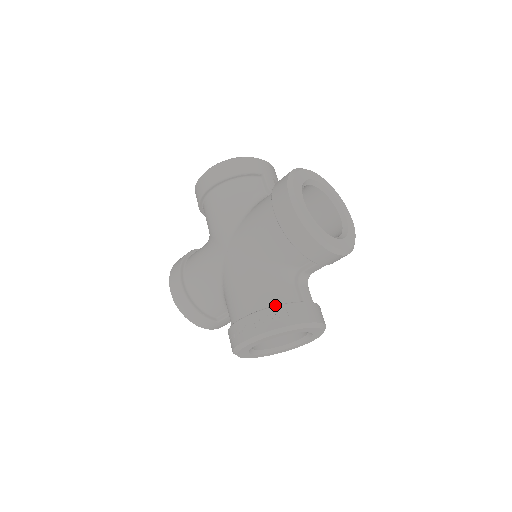
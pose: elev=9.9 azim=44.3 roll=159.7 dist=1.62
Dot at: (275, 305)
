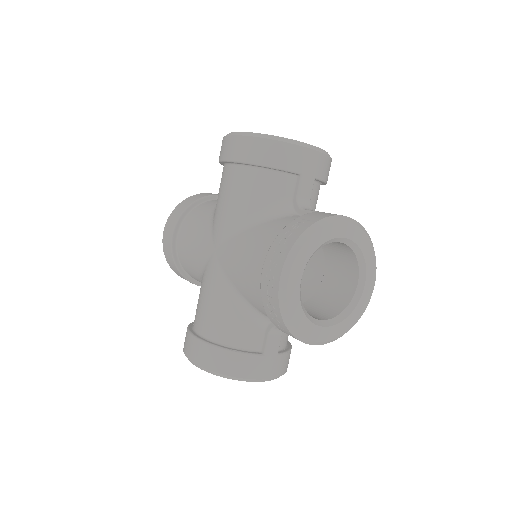
Dot at: occluded
